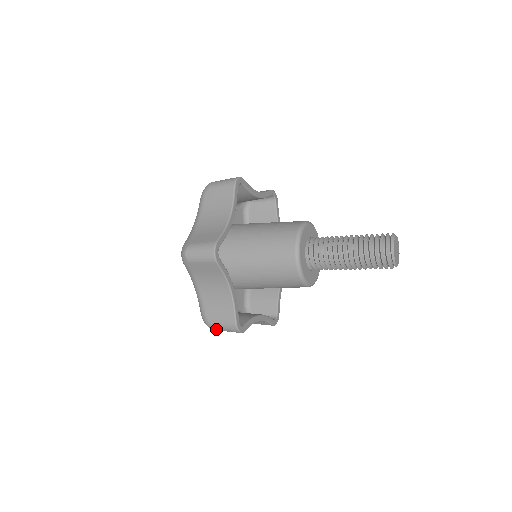
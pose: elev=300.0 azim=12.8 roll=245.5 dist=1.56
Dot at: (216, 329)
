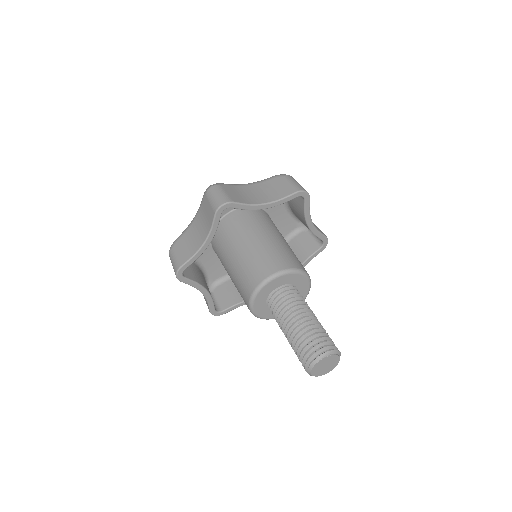
Dot at: occluded
